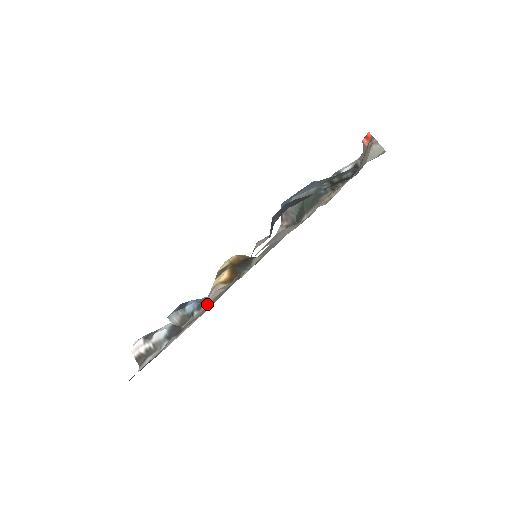
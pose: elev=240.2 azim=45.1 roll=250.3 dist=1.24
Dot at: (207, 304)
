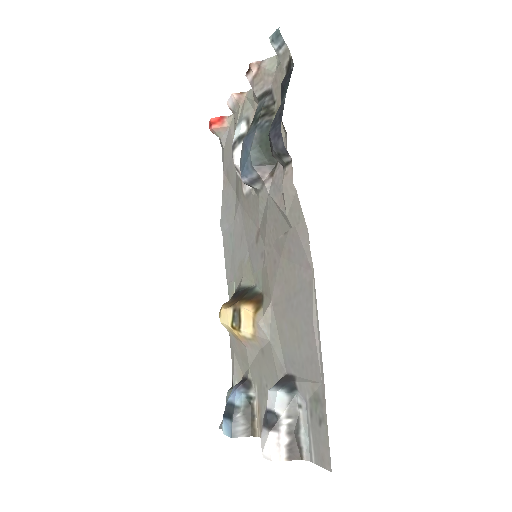
Dot at: (274, 333)
